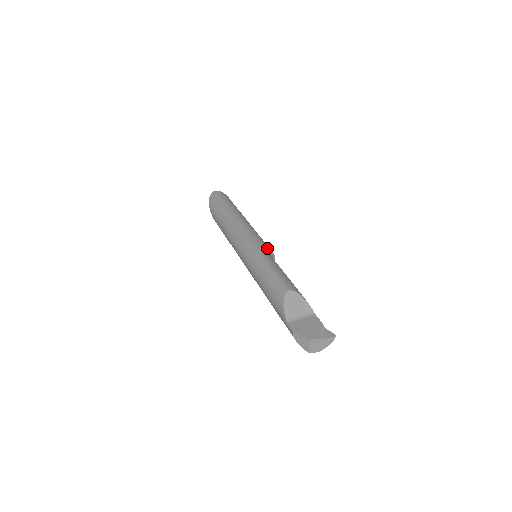
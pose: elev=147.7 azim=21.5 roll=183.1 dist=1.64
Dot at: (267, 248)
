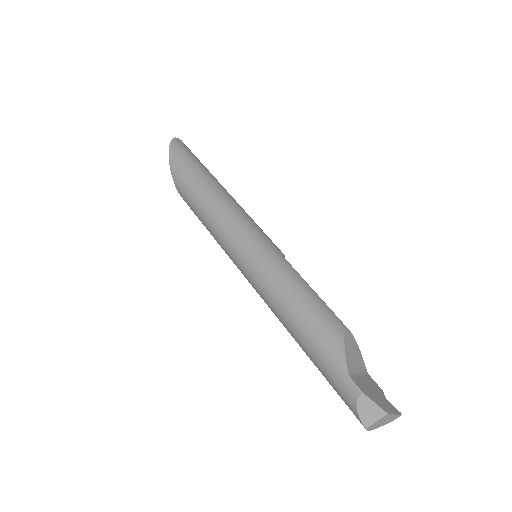
Dot at: occluded
